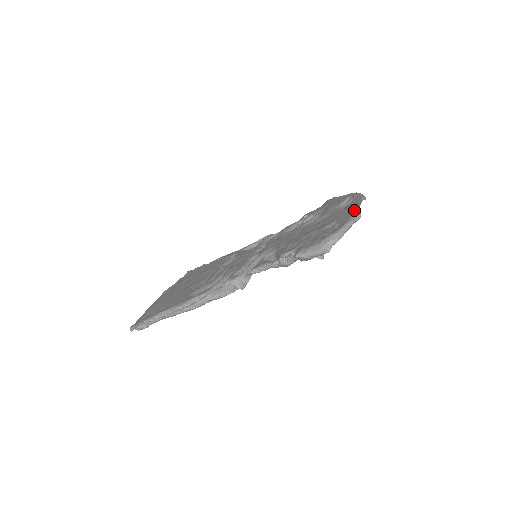
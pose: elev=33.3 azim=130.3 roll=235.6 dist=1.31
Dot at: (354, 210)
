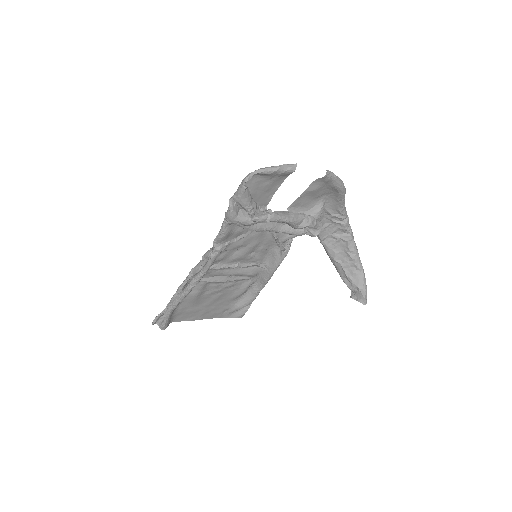
Dot at: occluded
